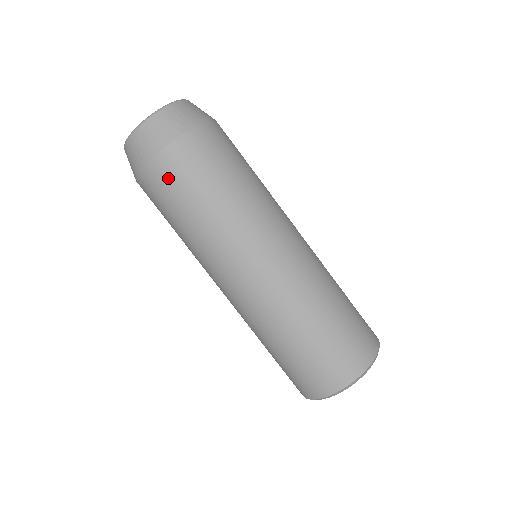
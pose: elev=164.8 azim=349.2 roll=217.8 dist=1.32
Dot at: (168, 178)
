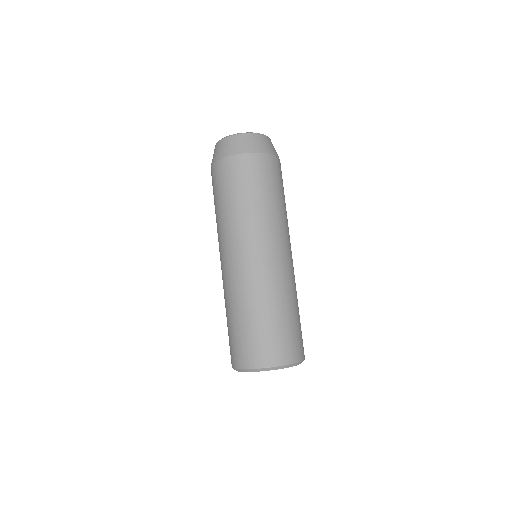
Dot at: (222, 175)
